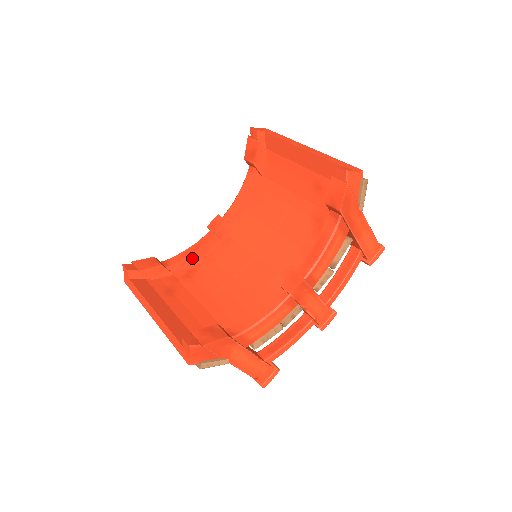
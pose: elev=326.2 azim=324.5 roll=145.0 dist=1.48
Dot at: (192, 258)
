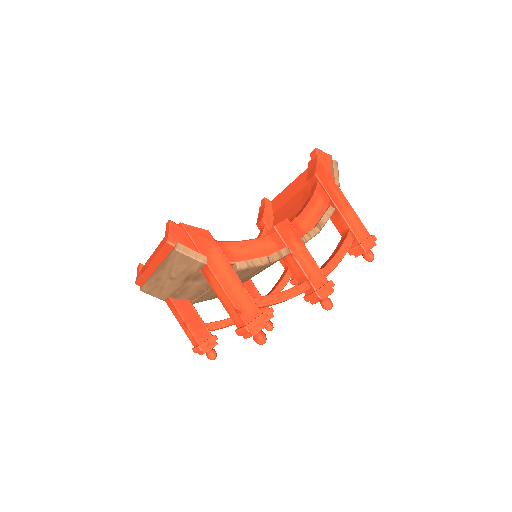
Dot at: occluded
